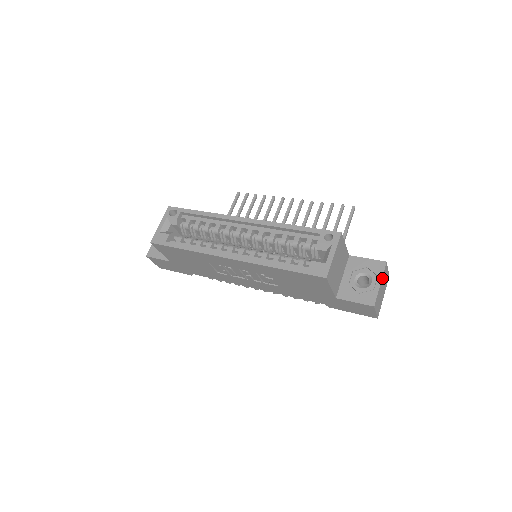
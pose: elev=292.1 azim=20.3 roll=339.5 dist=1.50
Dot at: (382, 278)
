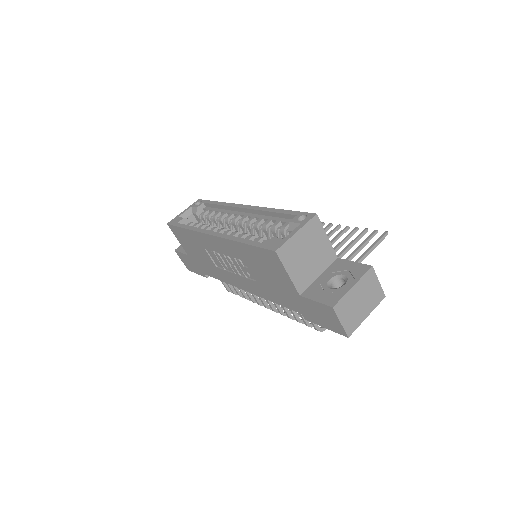
Dot at: (359, 282)
